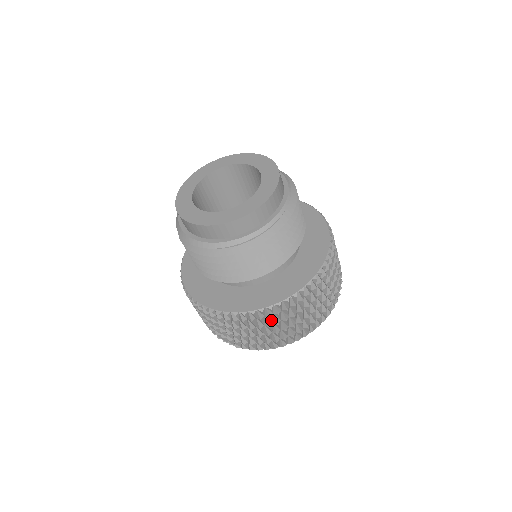
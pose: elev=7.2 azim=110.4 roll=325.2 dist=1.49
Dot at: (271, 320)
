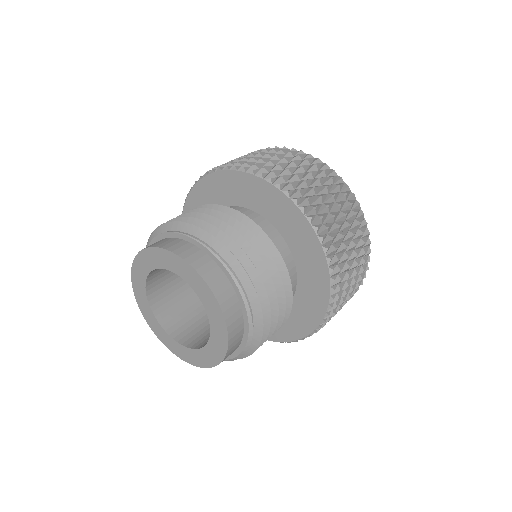
Dot at: occluded
